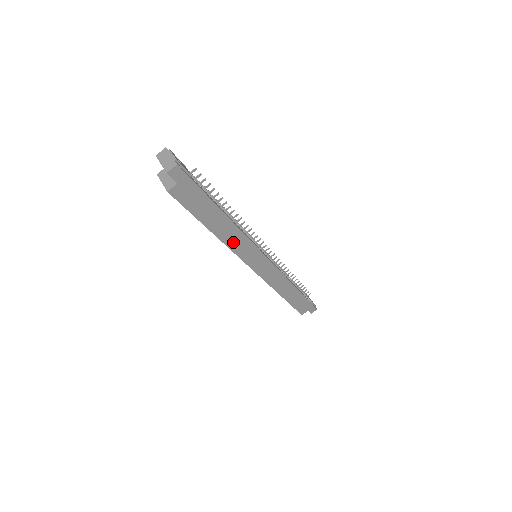
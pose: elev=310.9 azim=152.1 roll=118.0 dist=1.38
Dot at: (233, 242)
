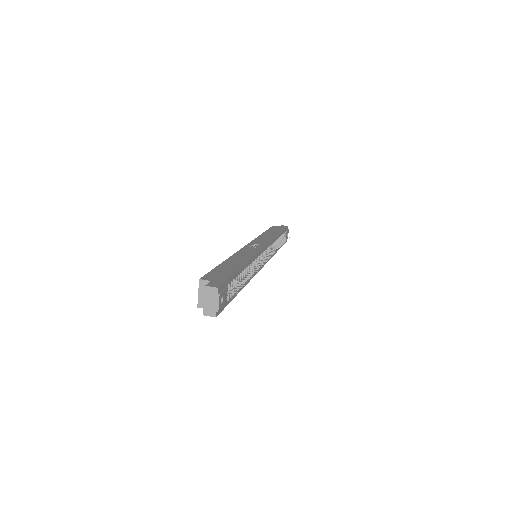
Dot at: occluded
